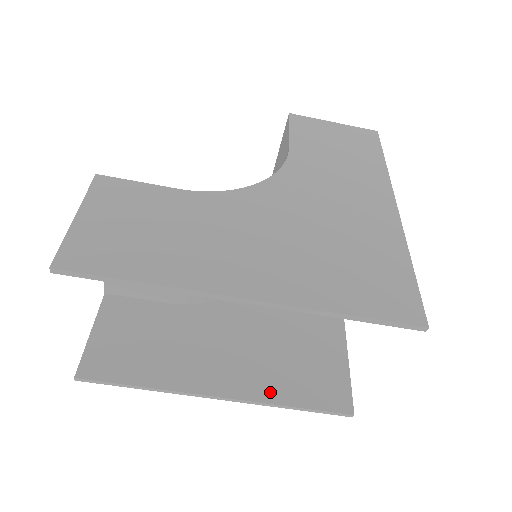
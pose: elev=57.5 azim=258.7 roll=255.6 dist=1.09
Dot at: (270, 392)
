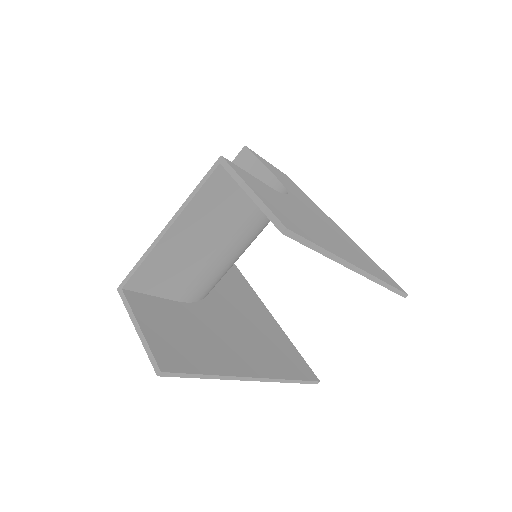
Dot at: (279, 371)
